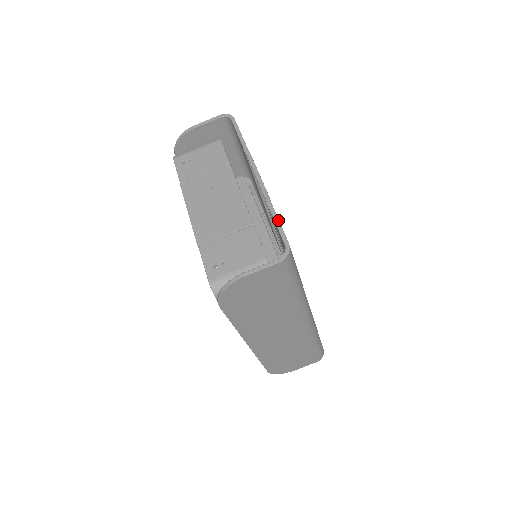
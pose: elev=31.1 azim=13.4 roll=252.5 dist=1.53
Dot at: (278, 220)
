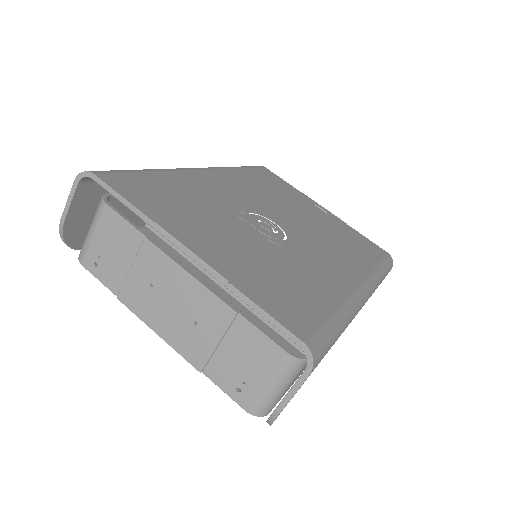
Dot at: (265, 314)
